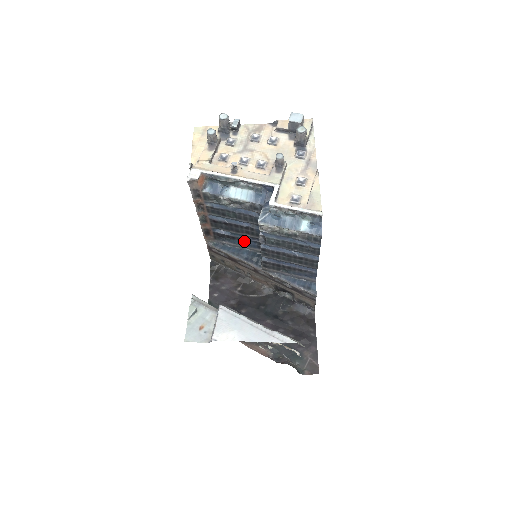
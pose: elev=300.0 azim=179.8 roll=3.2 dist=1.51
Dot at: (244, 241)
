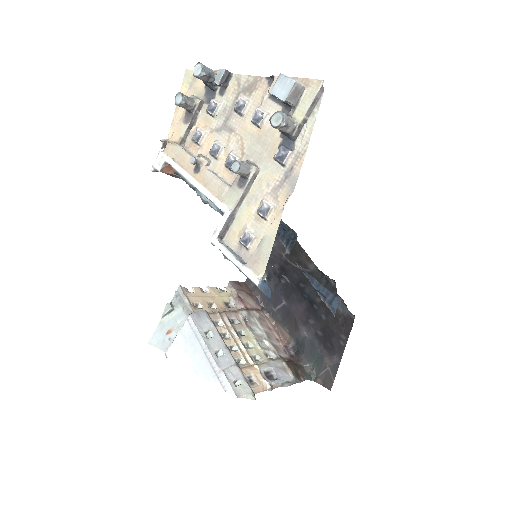
Dot at: occluded
